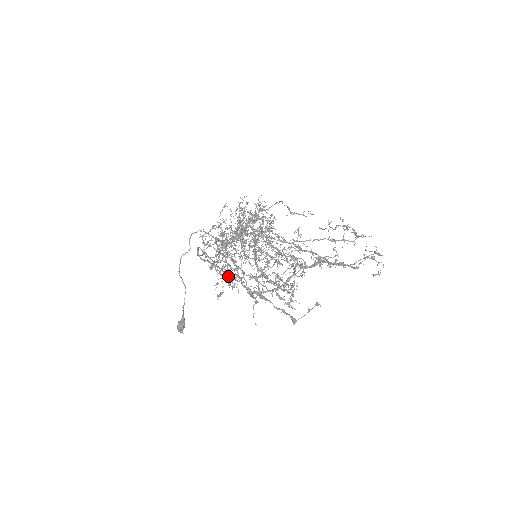
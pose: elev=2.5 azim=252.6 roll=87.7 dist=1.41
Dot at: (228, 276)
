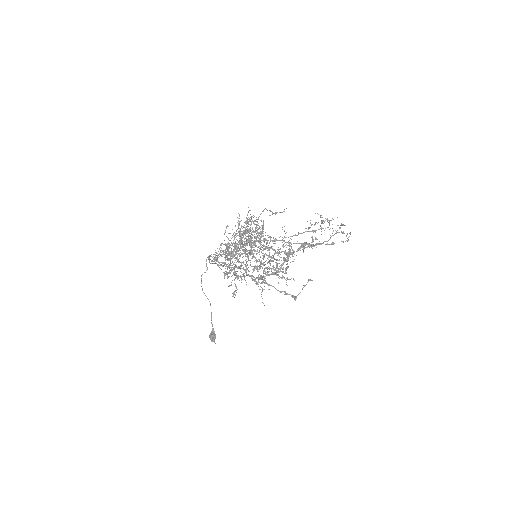
Dot at: (235, 272)
